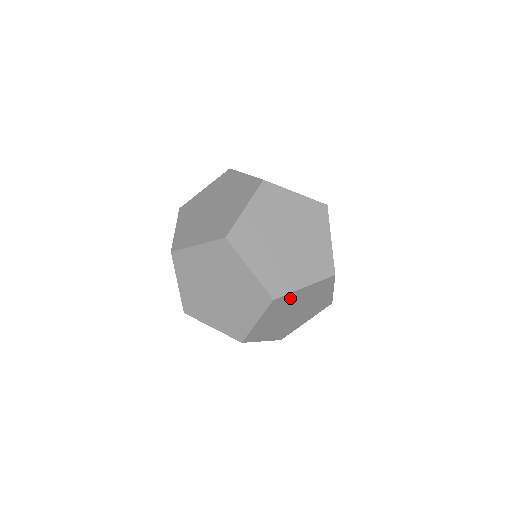
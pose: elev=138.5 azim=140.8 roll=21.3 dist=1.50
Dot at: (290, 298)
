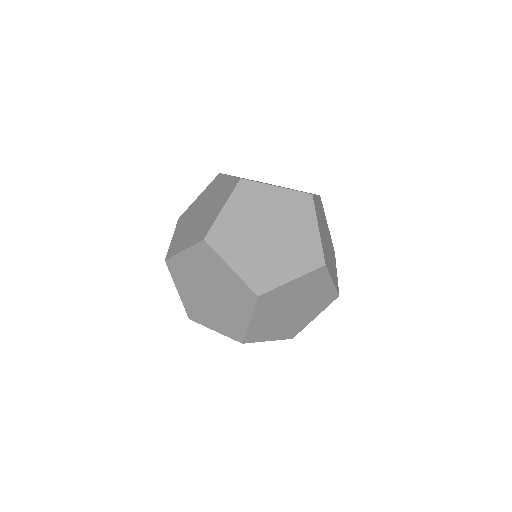
Dot at: (279, 293)
